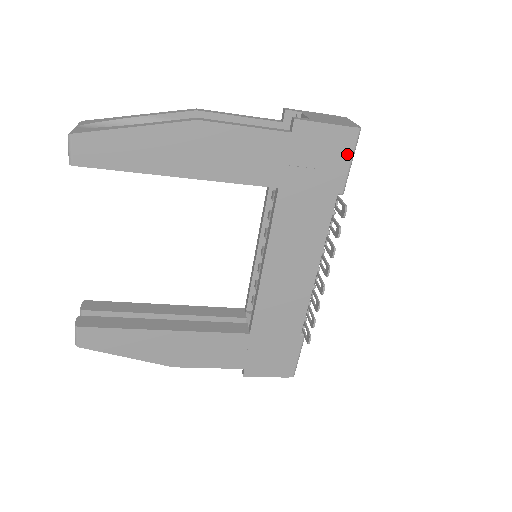
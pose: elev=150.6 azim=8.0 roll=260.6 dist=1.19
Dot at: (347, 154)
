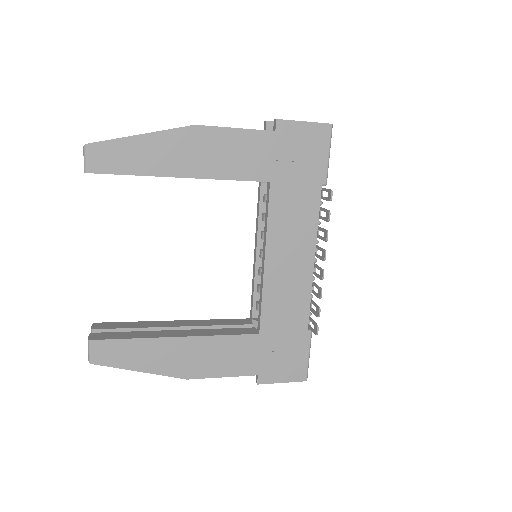
Dot at: (324, 147)
